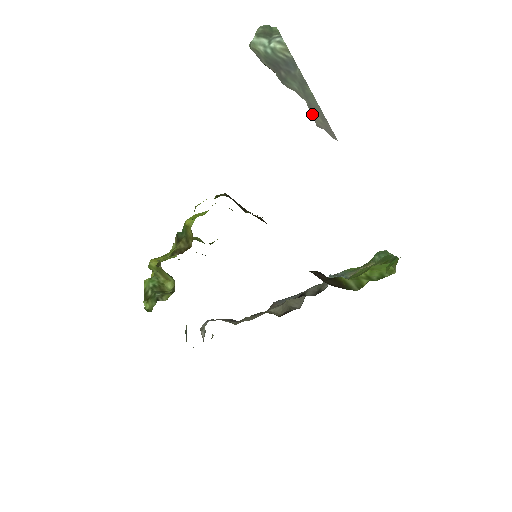
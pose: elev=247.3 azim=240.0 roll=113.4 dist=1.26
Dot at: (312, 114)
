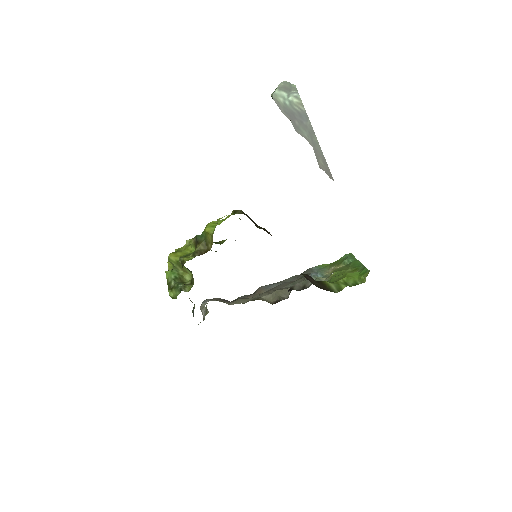
Dot at: (317, 158)
